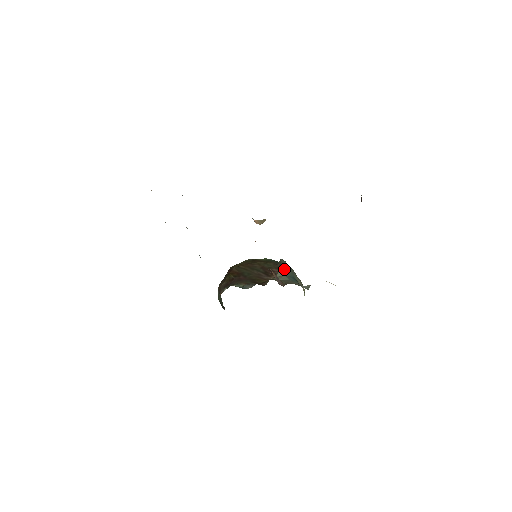
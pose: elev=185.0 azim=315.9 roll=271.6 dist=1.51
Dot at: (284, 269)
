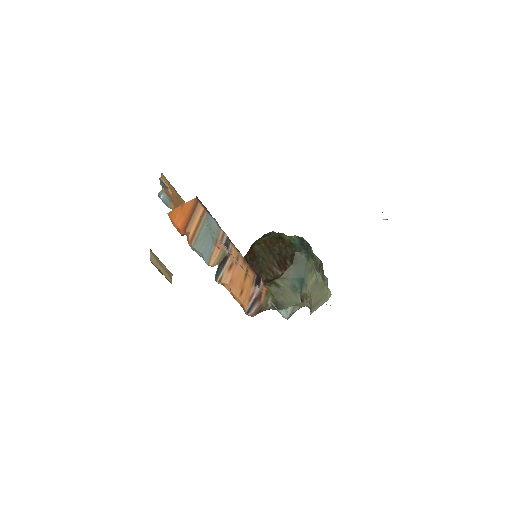
Dot at: (294, 267)
